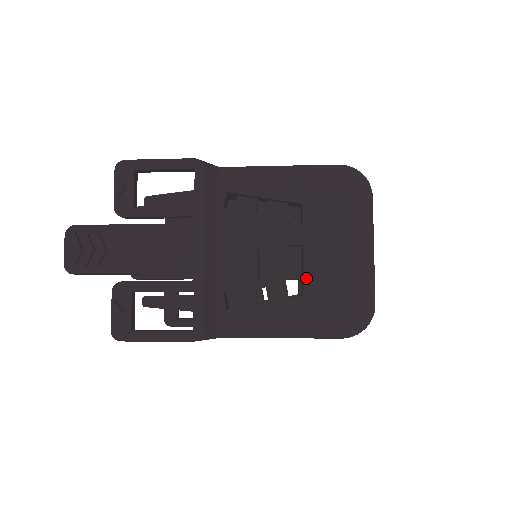
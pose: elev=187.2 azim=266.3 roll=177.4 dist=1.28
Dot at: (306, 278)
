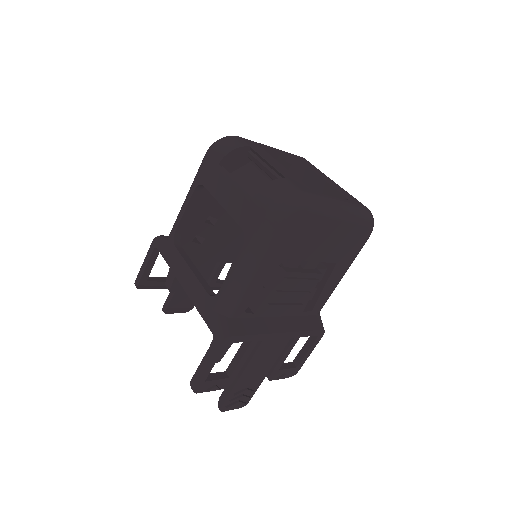
Dot at: occluded
